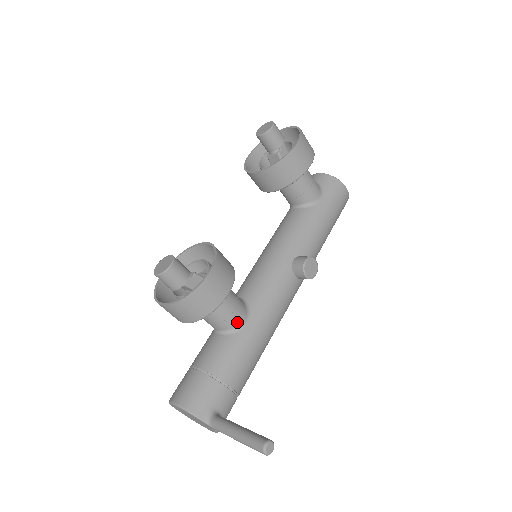
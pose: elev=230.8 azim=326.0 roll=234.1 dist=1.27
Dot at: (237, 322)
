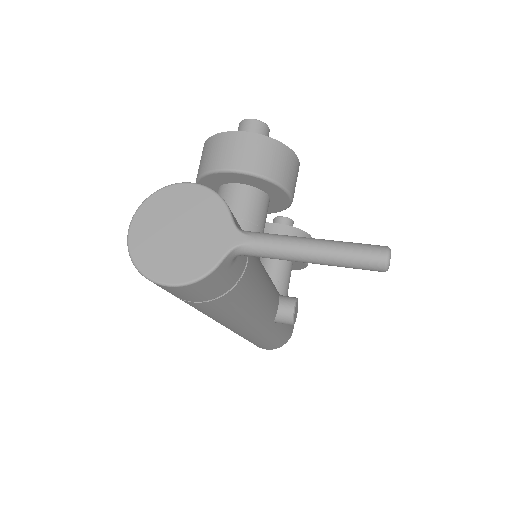
Dot at: occluded
